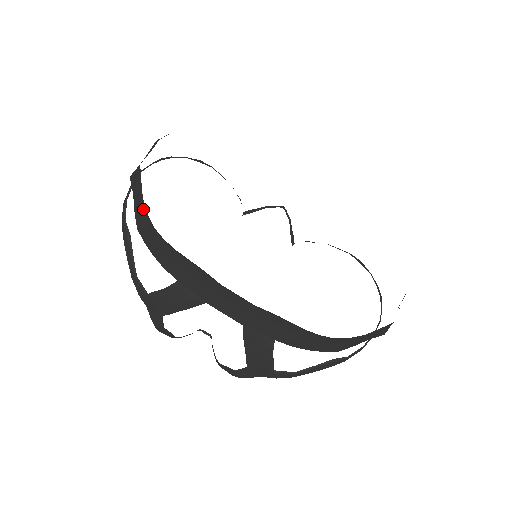
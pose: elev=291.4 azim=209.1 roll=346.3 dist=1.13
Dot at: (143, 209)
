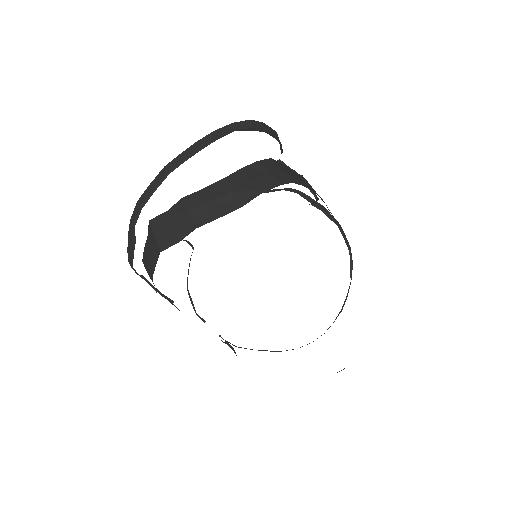
Dot at: (151, 275)
